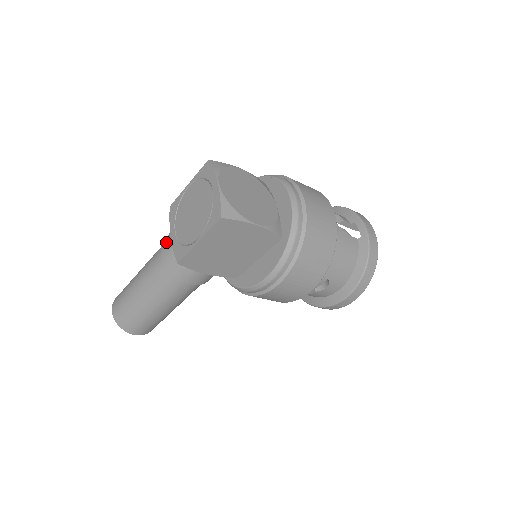
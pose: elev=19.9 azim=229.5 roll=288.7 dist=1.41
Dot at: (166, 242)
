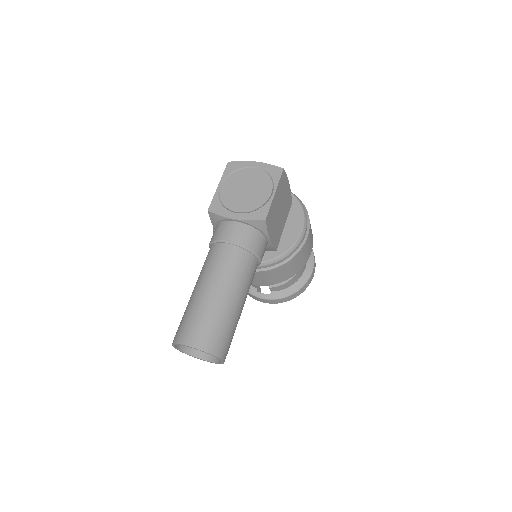
Dot at: (227, 231)
